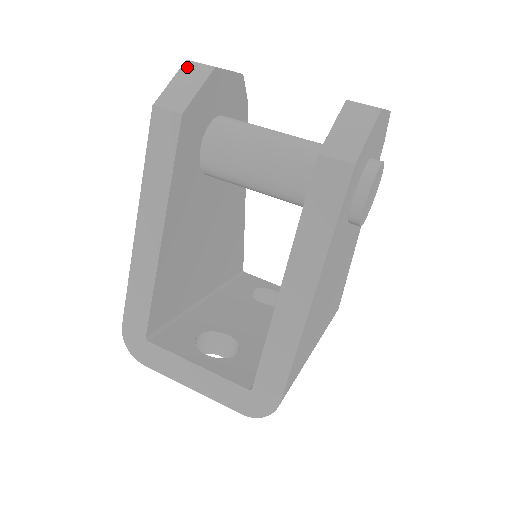
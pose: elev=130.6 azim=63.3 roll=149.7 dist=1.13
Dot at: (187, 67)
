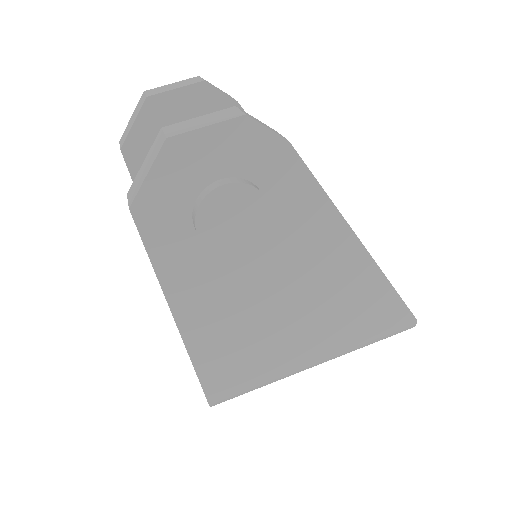
Dot at: (140, 100)
